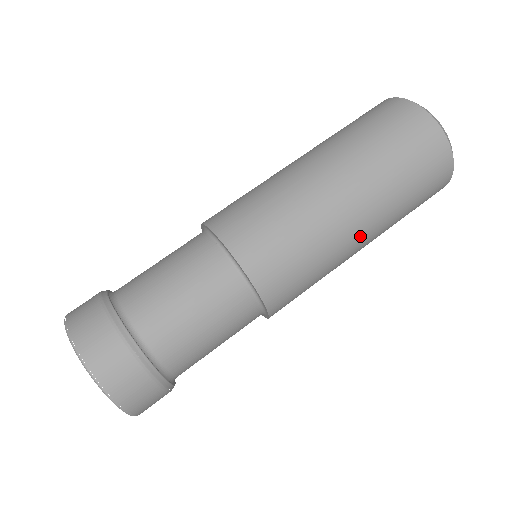
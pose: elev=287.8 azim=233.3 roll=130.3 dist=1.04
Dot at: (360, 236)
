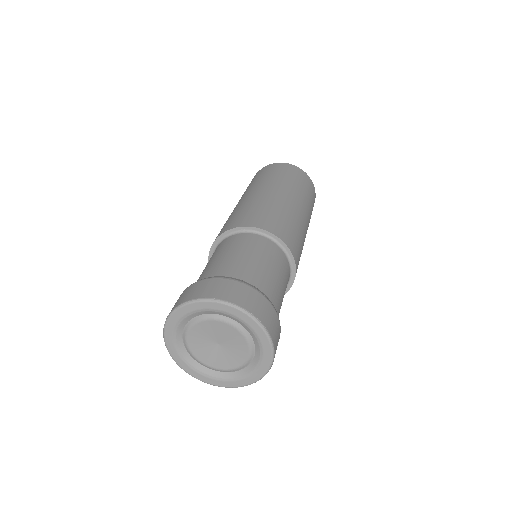
Dot at: occluded
